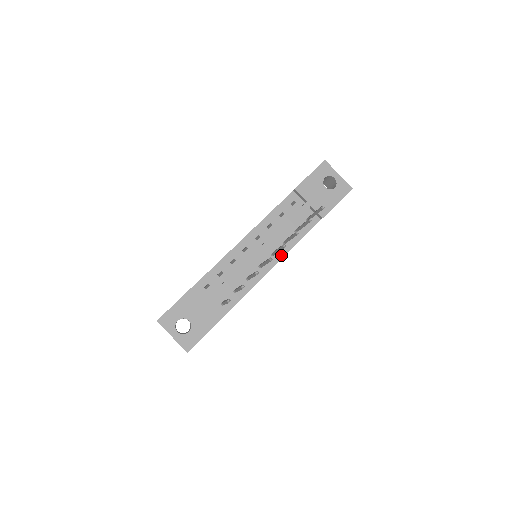
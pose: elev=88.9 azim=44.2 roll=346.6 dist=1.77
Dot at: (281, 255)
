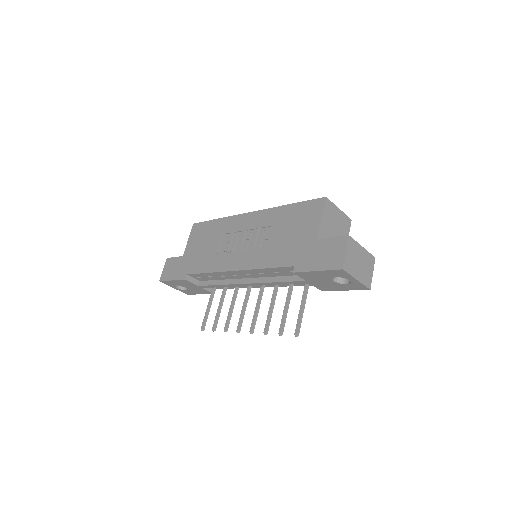
Dot at: (271, 286)
